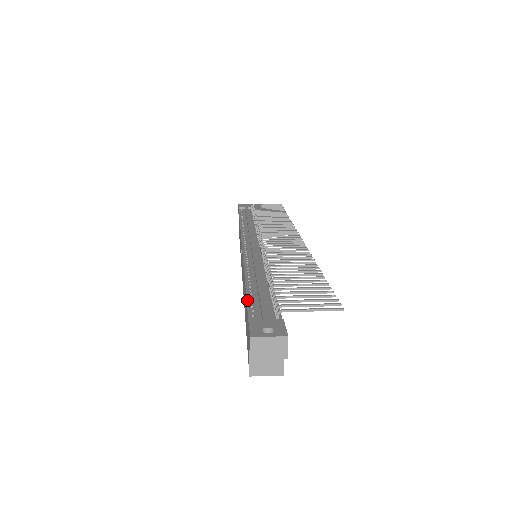
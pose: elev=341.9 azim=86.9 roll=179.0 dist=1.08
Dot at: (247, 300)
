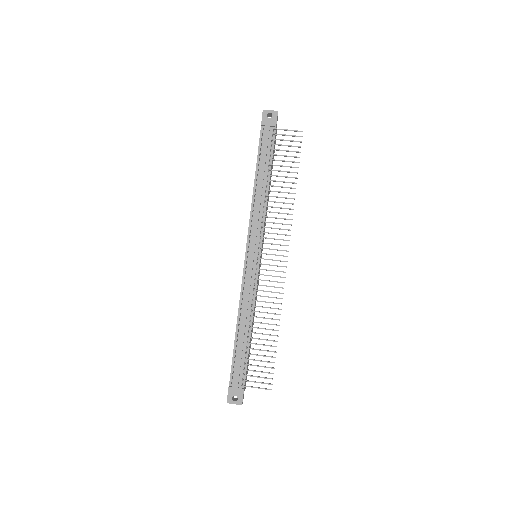
Dot at: (232, 359)
